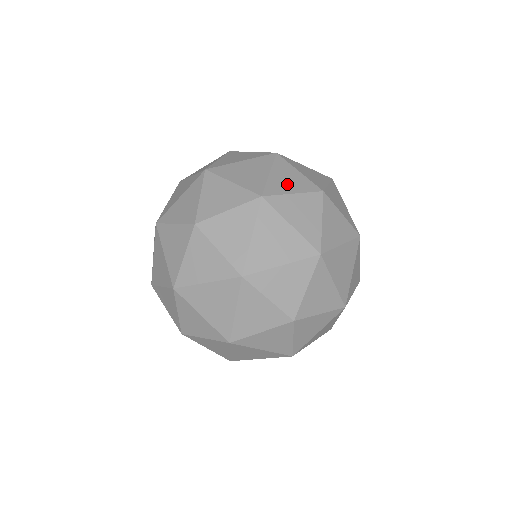
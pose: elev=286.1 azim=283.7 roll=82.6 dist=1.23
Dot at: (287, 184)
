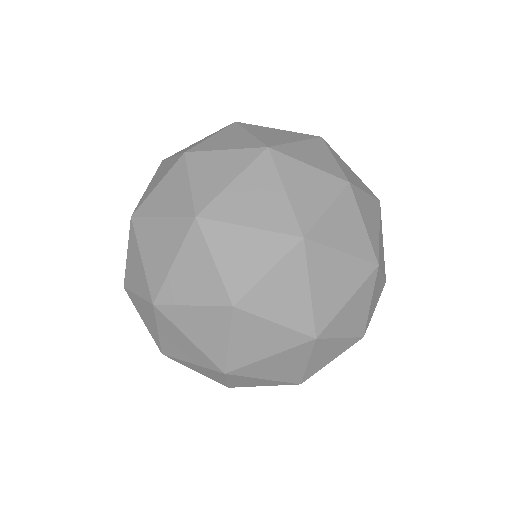
Dot at: (309, 156)
